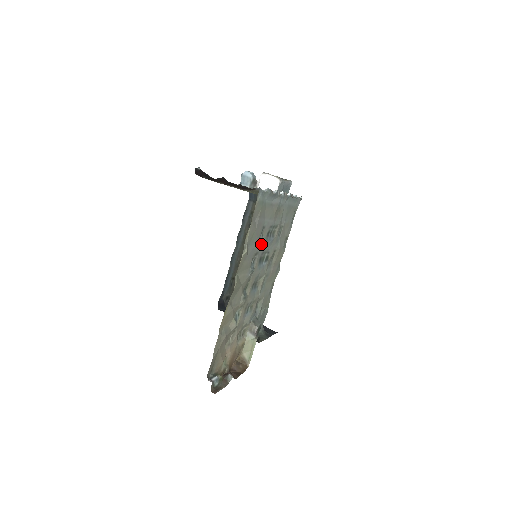
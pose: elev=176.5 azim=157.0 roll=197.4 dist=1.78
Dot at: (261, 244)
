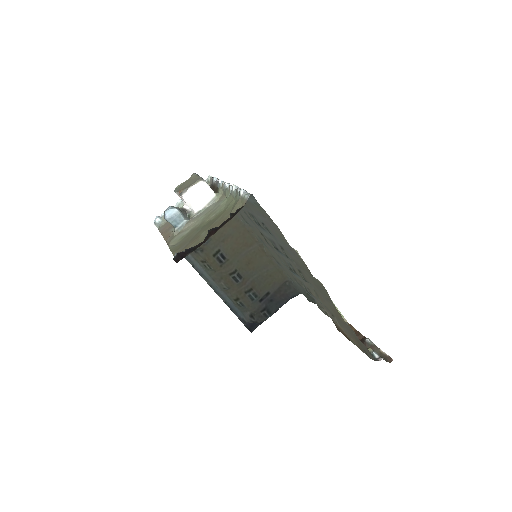
Dot at: (273, 238)
